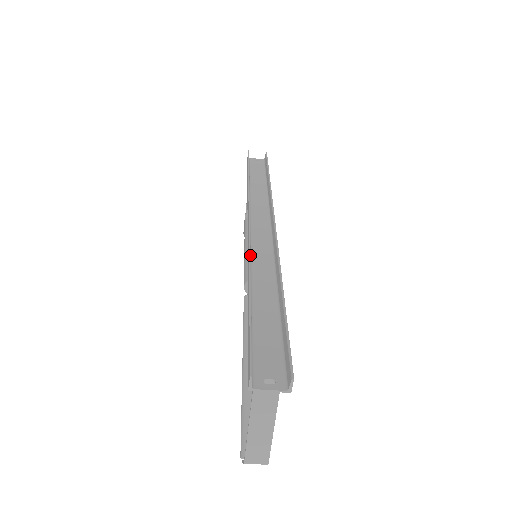
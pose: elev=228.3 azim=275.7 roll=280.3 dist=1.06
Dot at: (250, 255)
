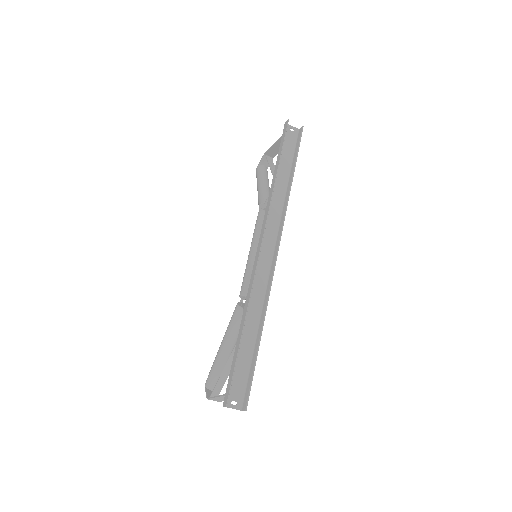
Dot at: occluded
